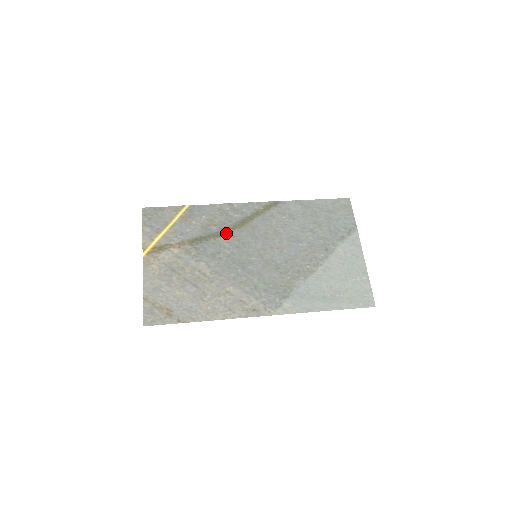
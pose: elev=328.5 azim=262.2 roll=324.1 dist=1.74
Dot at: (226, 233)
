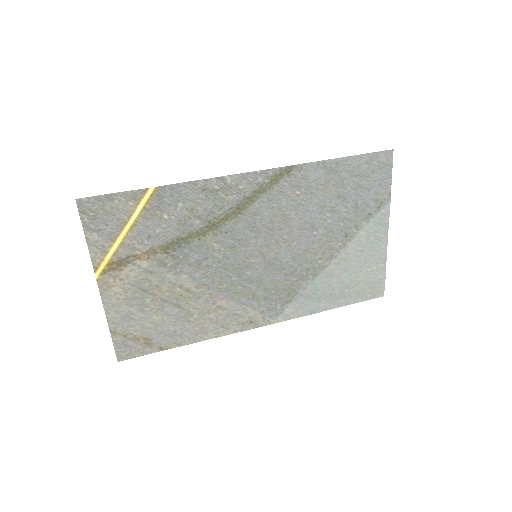
Dot at: (215, 228)
